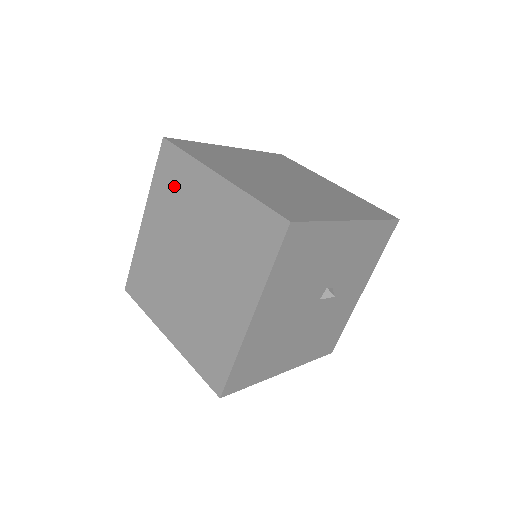
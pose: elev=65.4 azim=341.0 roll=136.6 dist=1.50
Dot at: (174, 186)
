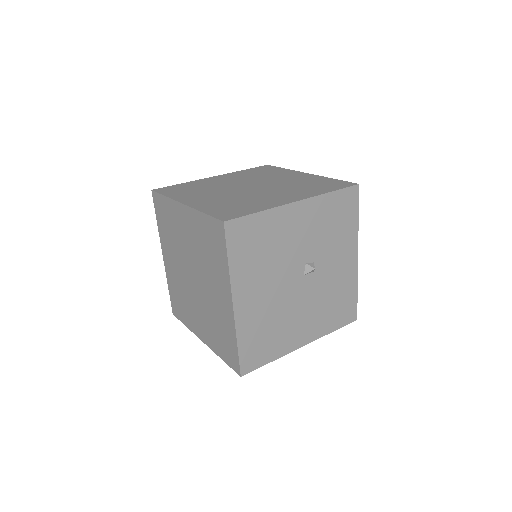
Dot at: (167, 223)
